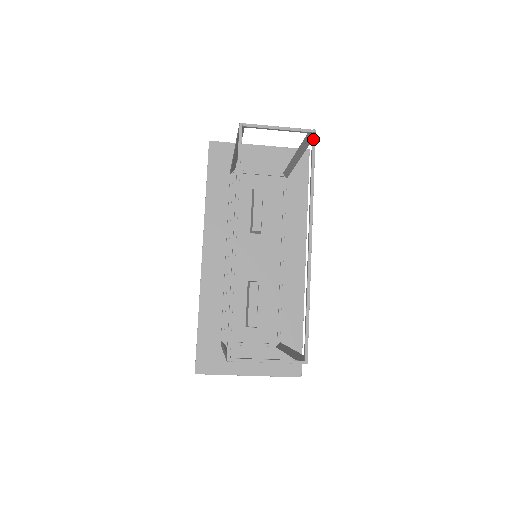
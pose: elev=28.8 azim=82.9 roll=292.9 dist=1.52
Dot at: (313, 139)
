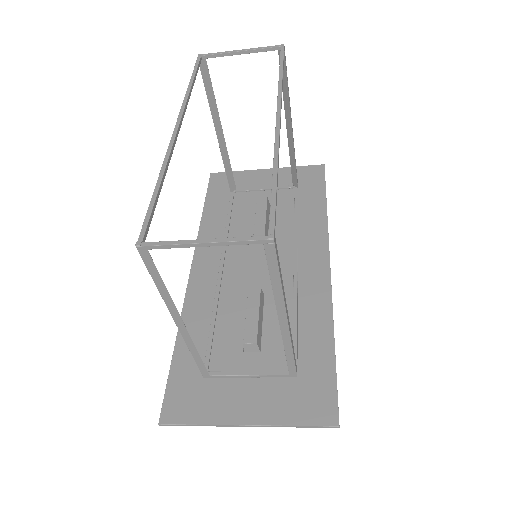
Dot at: (281, 50)
